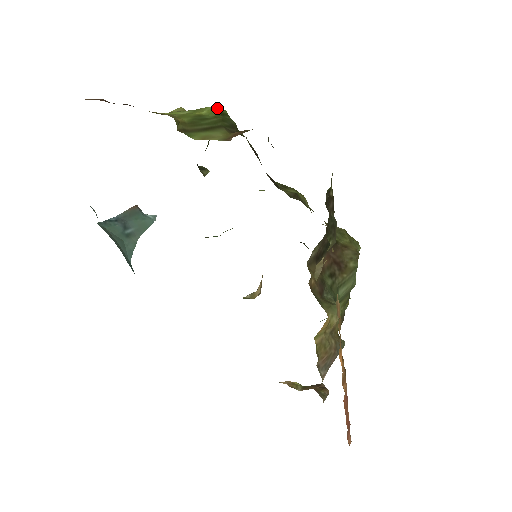
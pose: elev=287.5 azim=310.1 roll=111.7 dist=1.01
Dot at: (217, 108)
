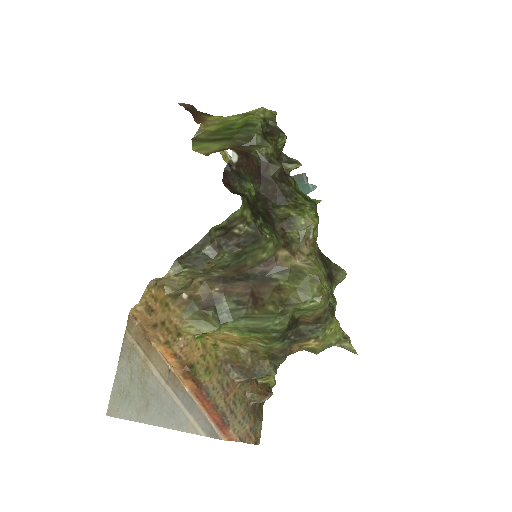
Dot at: (256, 117)
